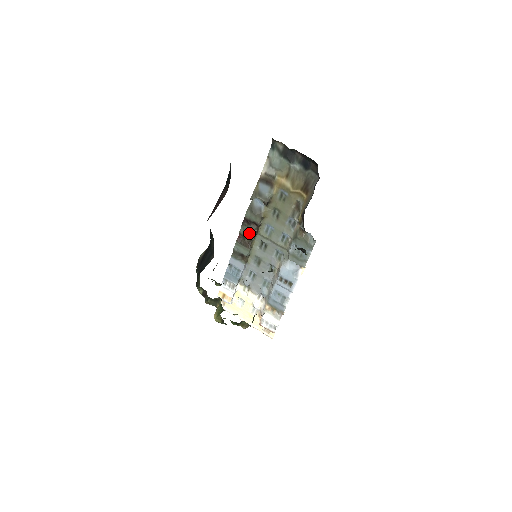
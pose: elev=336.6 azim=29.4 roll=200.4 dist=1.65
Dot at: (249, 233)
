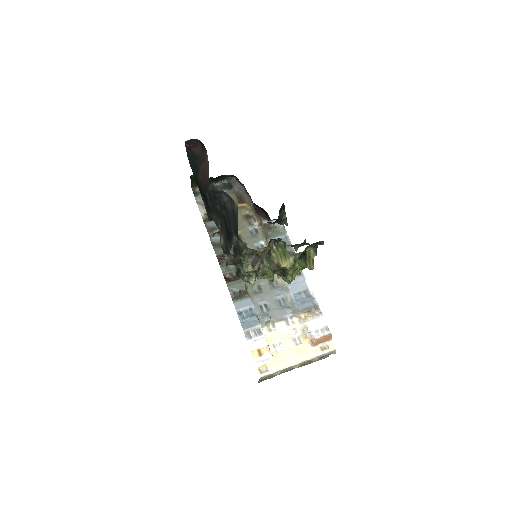
Dot at: (231, 265)
